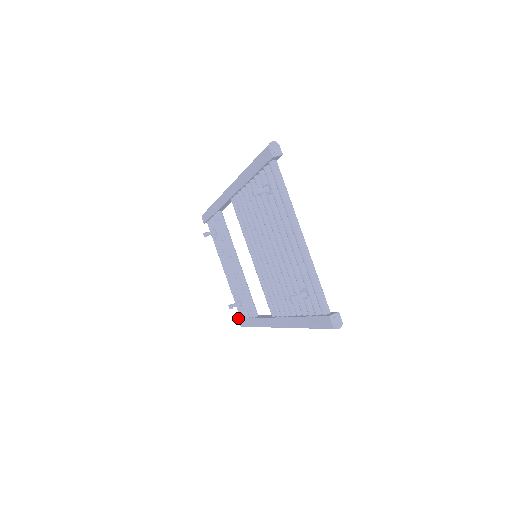
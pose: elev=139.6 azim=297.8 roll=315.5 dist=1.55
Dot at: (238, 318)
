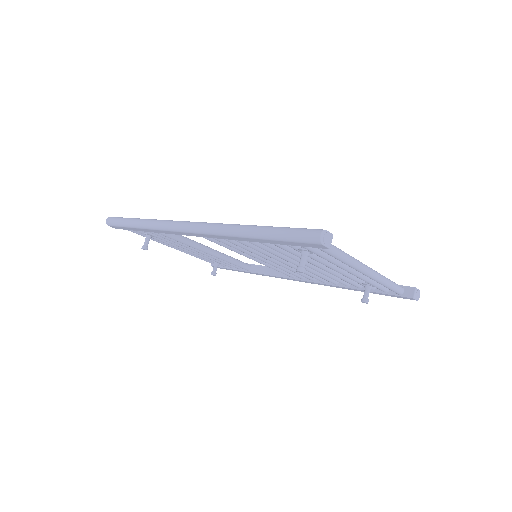
Dot at: (213, 266)
